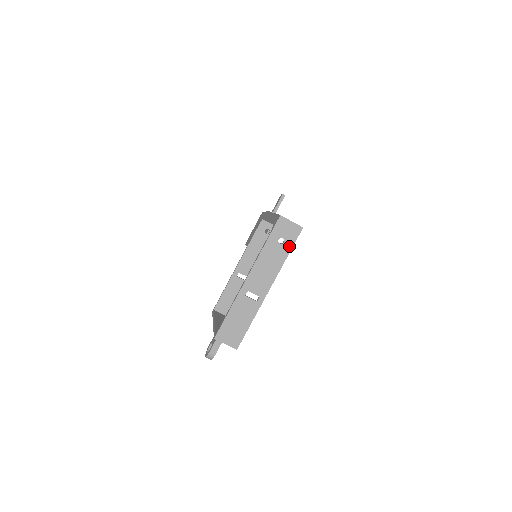
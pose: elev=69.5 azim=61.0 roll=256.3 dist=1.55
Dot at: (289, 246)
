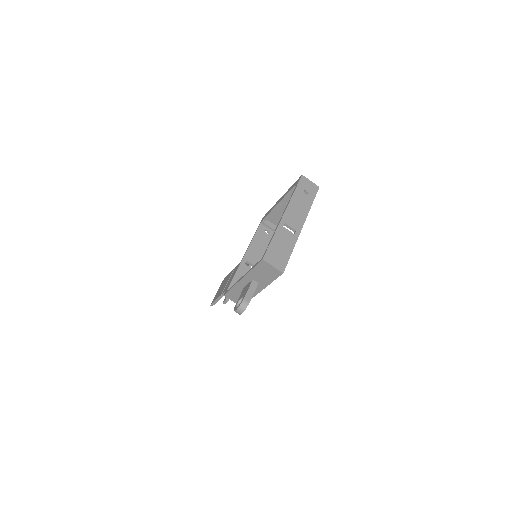
Dot at: (312, 197)
